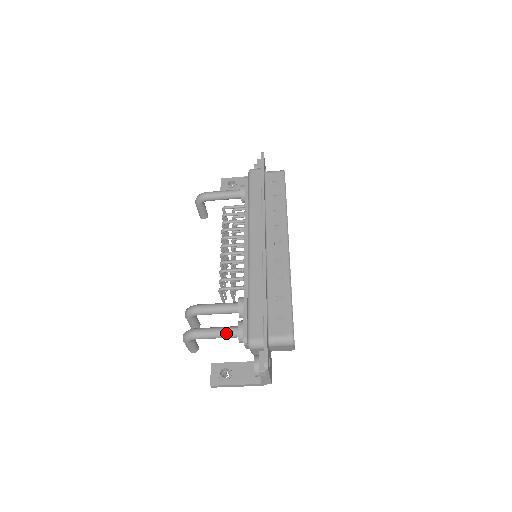
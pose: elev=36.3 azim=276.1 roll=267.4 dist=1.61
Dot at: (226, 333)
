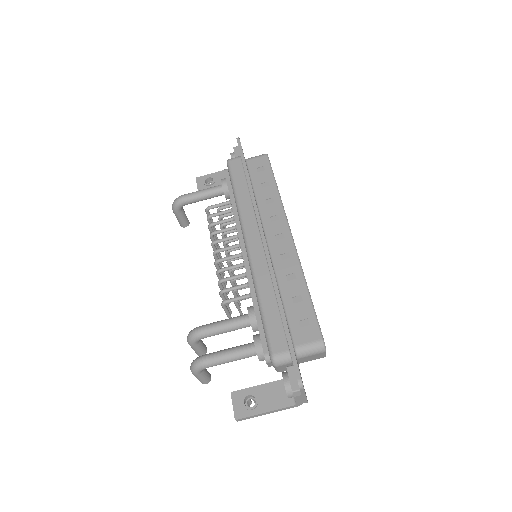
Dot at: (242, 353)
